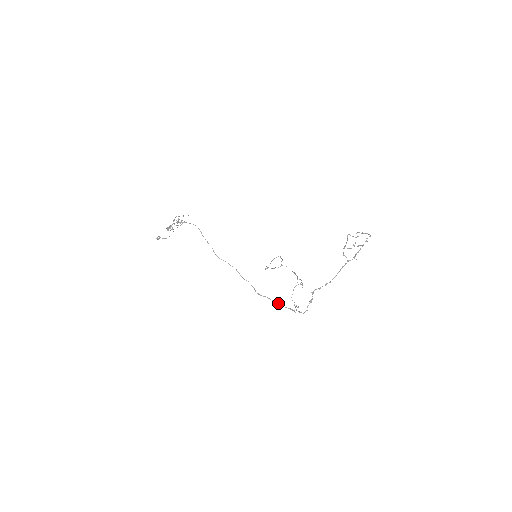
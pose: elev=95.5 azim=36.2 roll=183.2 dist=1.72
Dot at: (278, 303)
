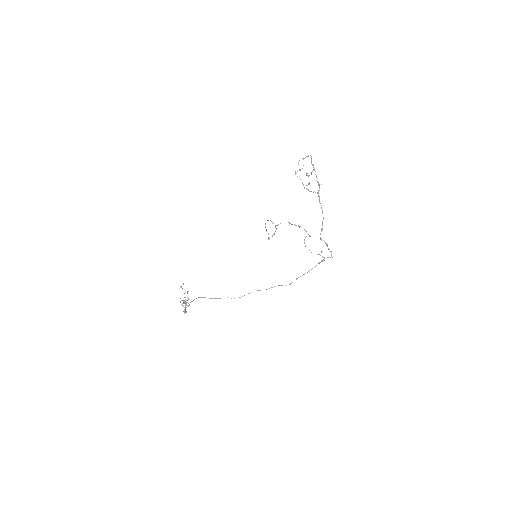
Dot at: (308, 271)
